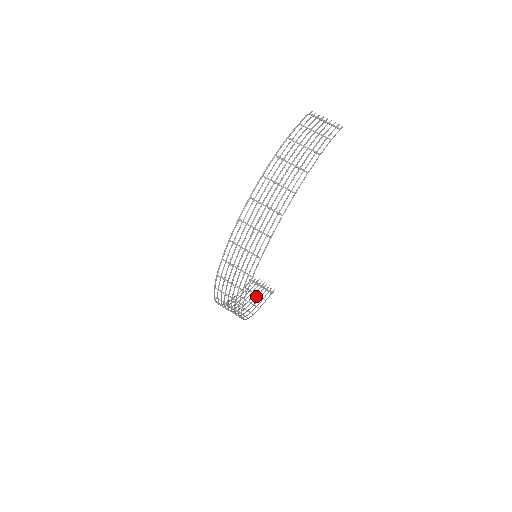
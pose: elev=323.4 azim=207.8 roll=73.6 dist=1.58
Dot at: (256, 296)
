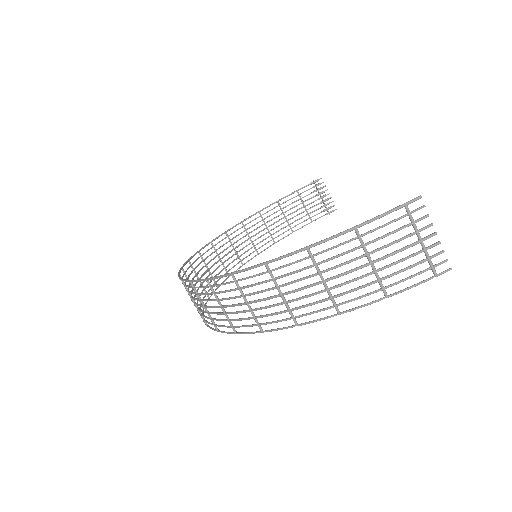
Dot at: (303, 211)
